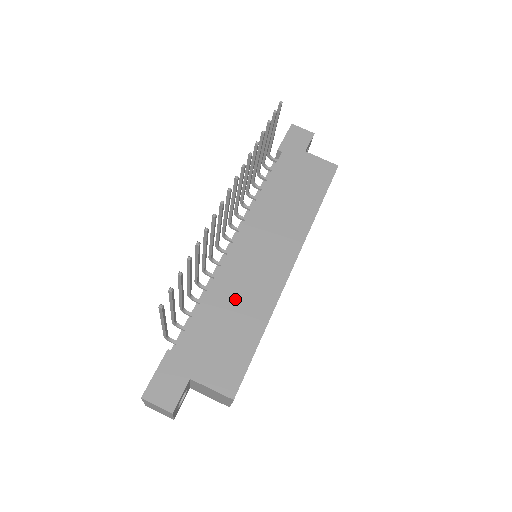
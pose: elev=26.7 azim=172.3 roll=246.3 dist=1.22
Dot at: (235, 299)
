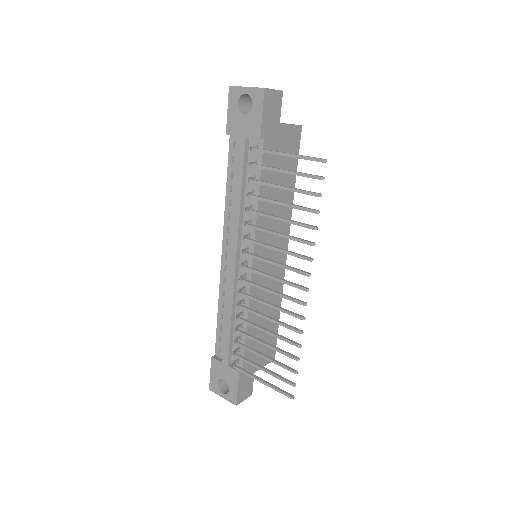
Dot at: (263, 308)
